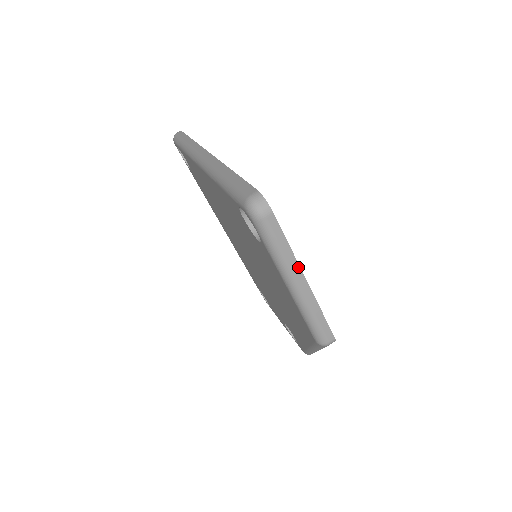
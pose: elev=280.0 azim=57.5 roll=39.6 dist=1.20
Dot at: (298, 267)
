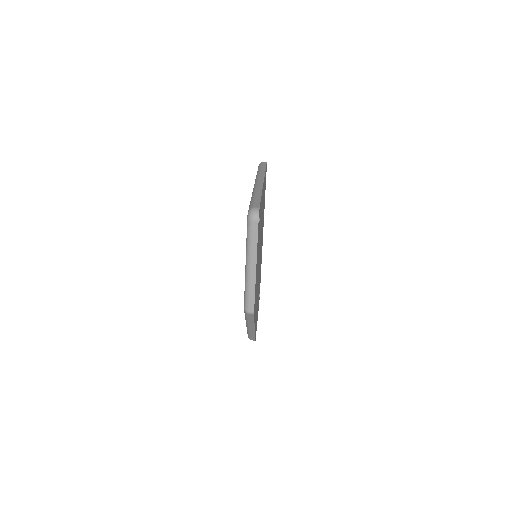
Dot at: (256, 258)
